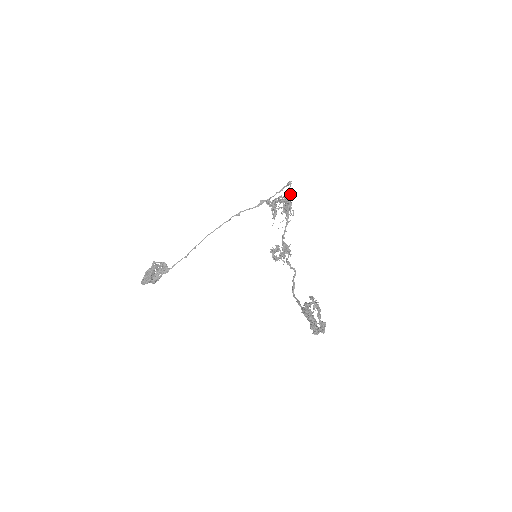
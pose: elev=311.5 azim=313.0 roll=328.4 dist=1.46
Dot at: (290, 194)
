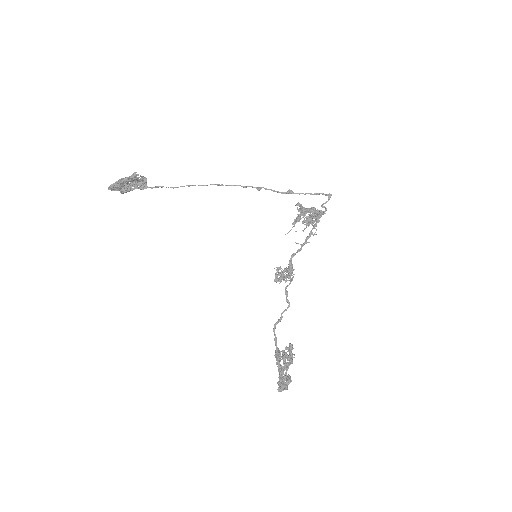
Dot at: (325, 213)
